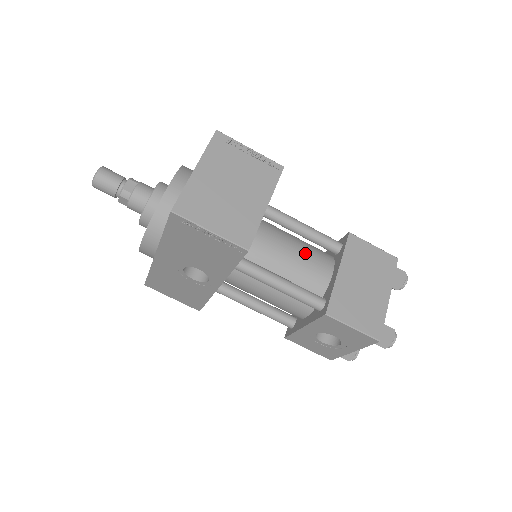
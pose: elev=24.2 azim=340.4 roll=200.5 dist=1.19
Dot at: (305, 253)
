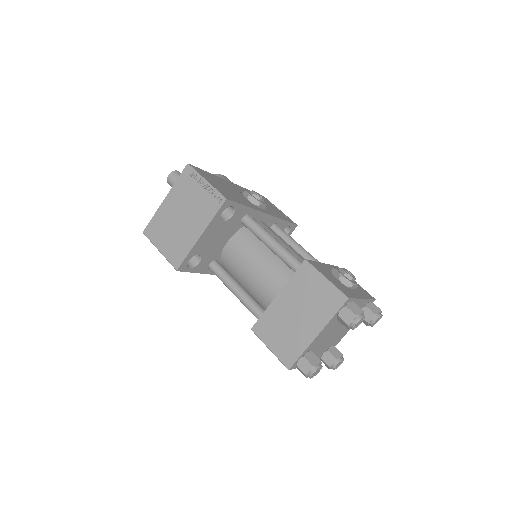
Dot at: (266, 269)
